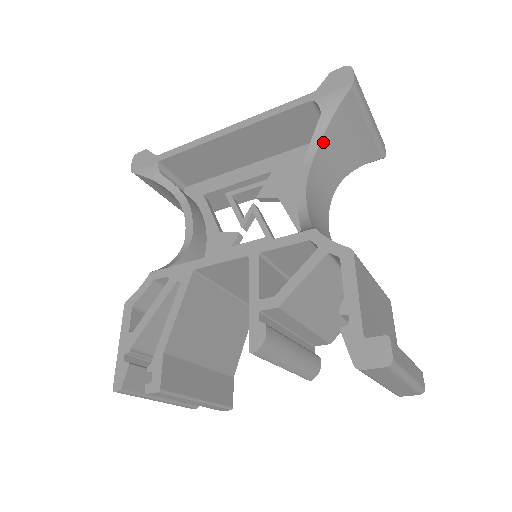
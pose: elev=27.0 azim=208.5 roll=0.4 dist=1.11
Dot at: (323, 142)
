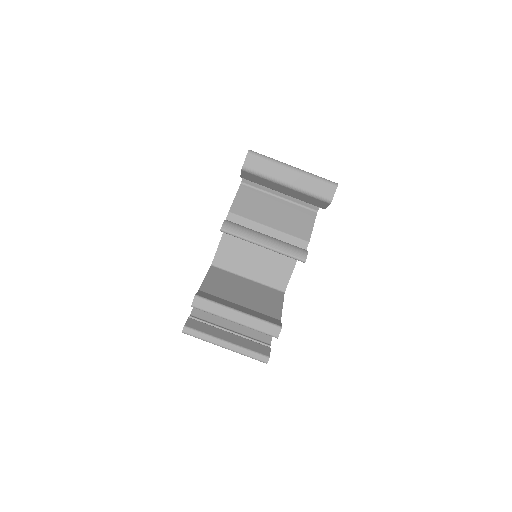
Dot at: occluded
